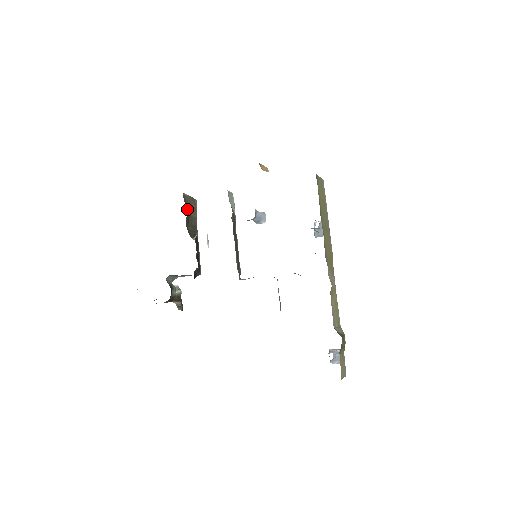
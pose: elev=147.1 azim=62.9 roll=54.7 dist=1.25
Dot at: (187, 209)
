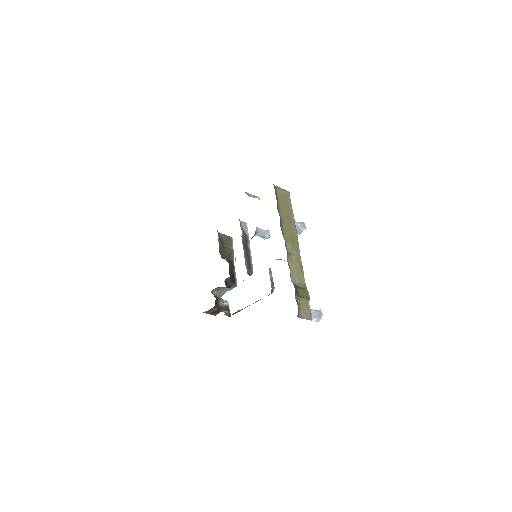
Dot at: (222, 242)
